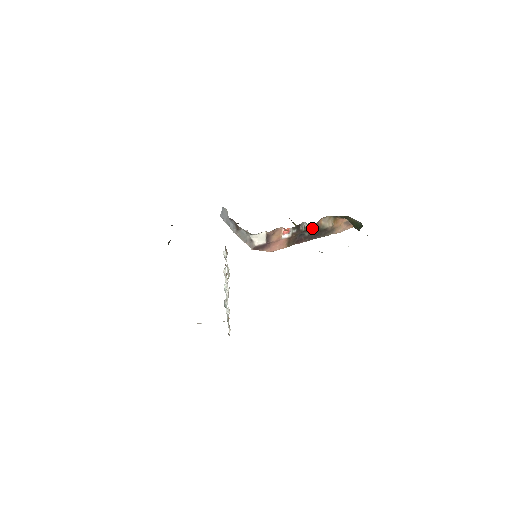
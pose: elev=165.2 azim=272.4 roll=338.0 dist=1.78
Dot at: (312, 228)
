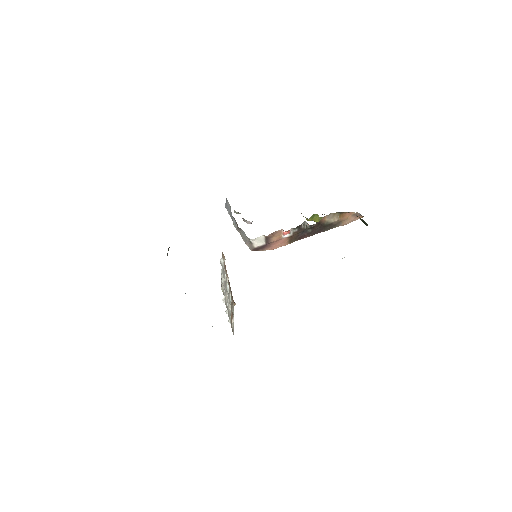
Dot at: (315, 225)
